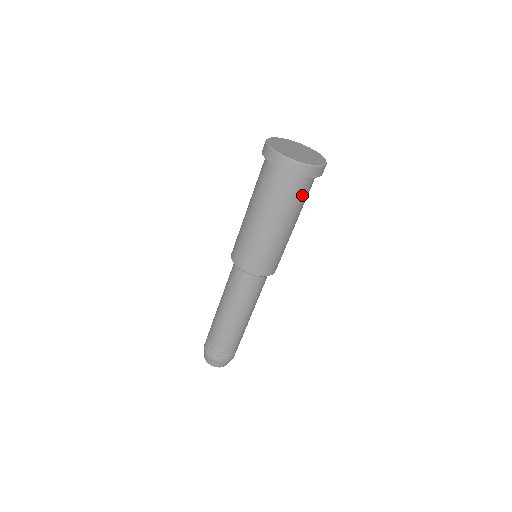
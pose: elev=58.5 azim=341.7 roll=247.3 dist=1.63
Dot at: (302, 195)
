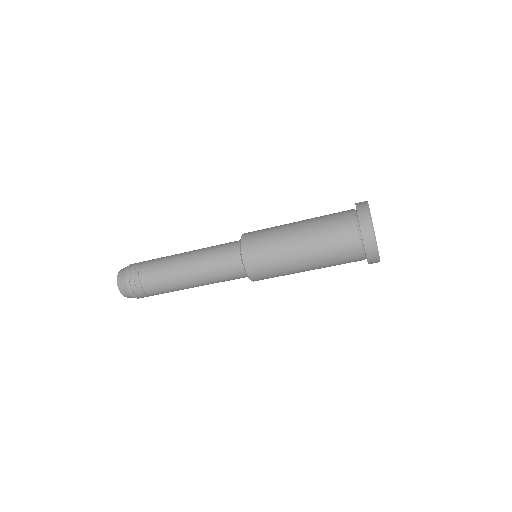
Dot at: (343, 256)
